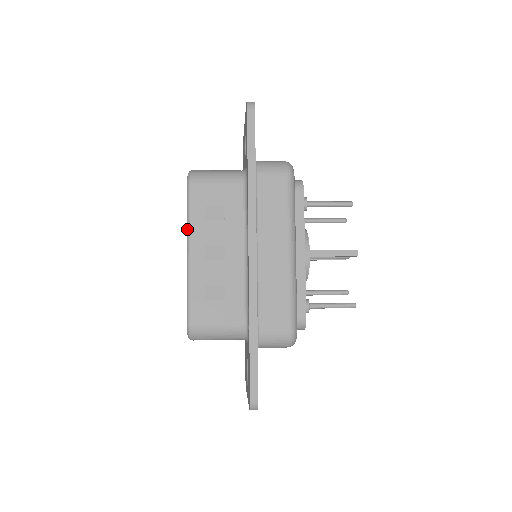
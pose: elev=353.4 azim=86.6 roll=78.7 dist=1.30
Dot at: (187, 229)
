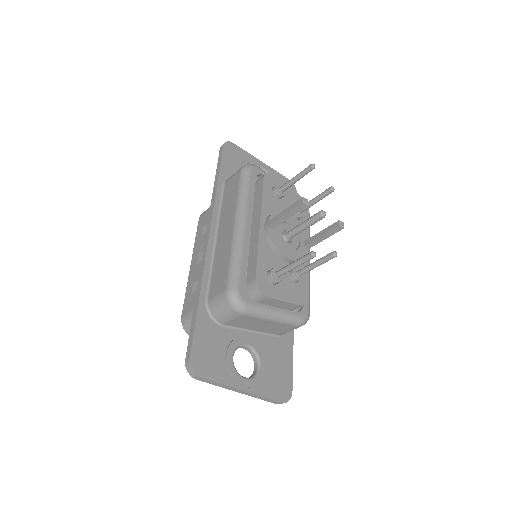
Dot at: occluded
